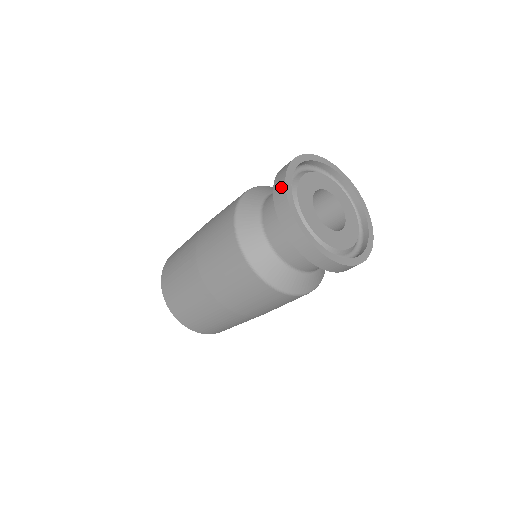
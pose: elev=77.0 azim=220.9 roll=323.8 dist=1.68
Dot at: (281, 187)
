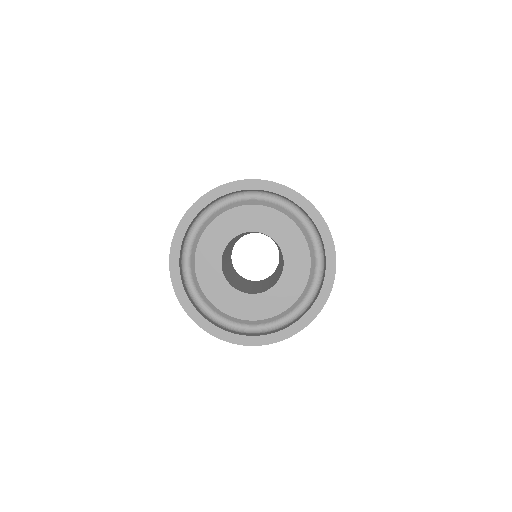
Dot at: (177, 228)
